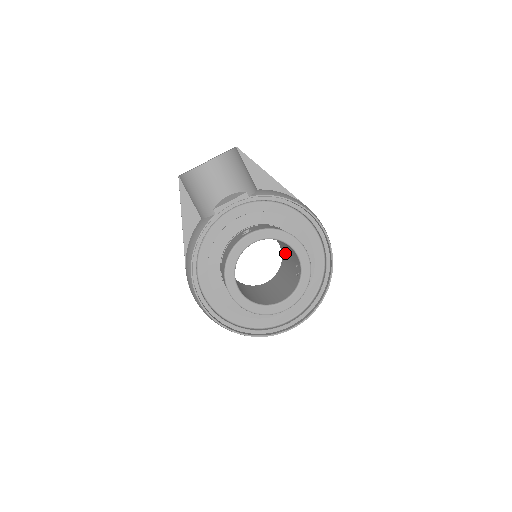
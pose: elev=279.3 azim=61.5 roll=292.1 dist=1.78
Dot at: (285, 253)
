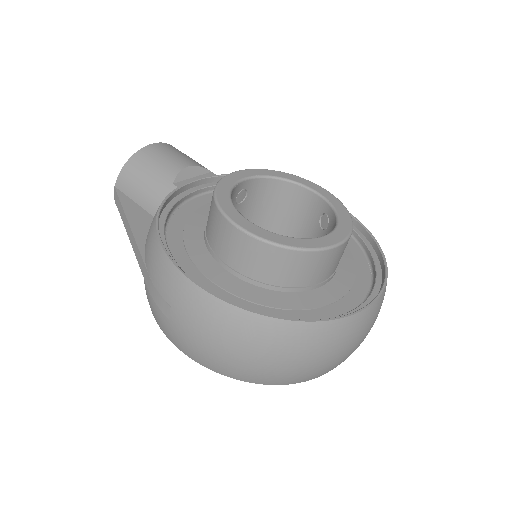
Dot at: occluded
